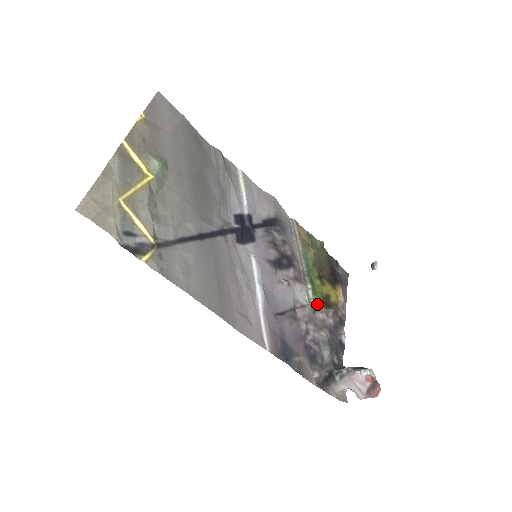
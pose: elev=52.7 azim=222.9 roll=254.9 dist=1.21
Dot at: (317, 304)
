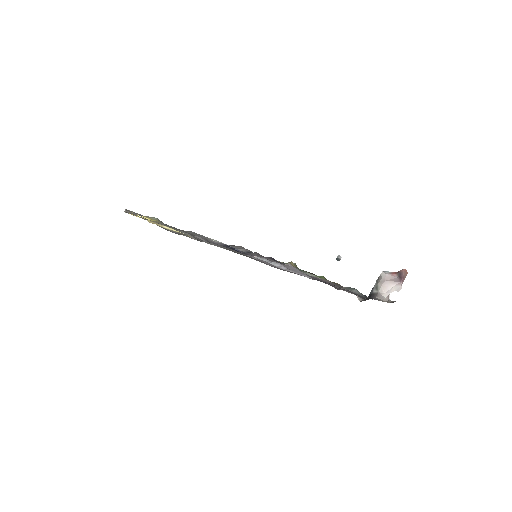
Dot at: (322, 278)
